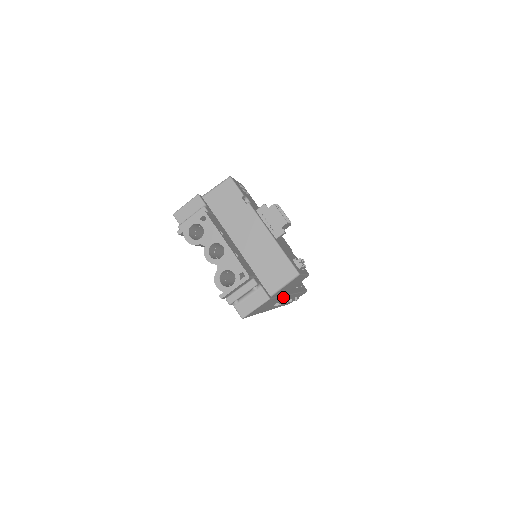
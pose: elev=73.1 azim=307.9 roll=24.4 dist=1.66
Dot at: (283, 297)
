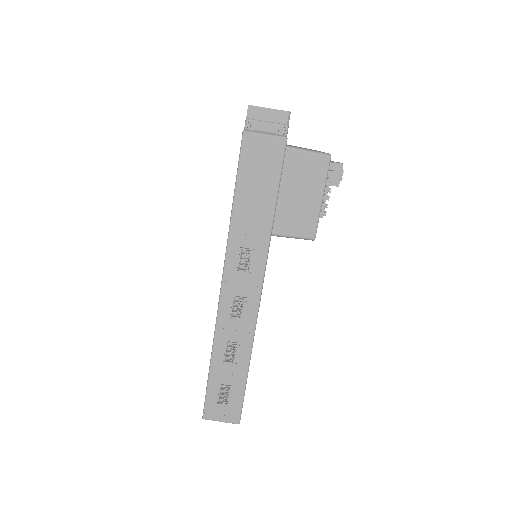
Dot at: (267, 237)
